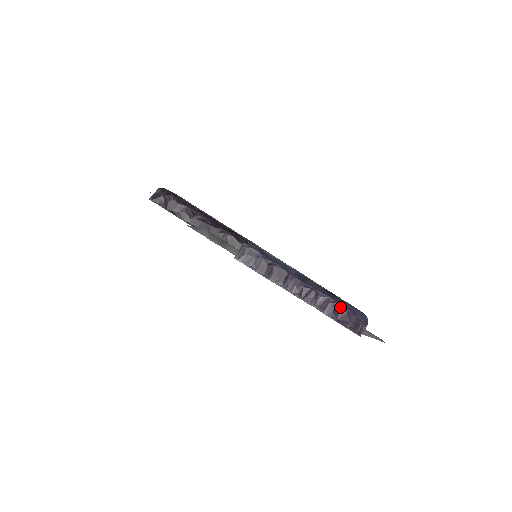
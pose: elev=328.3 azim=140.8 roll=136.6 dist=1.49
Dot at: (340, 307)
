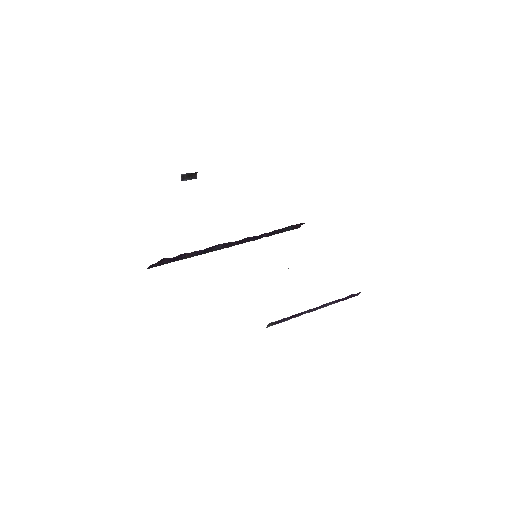
Dot at: occluded
